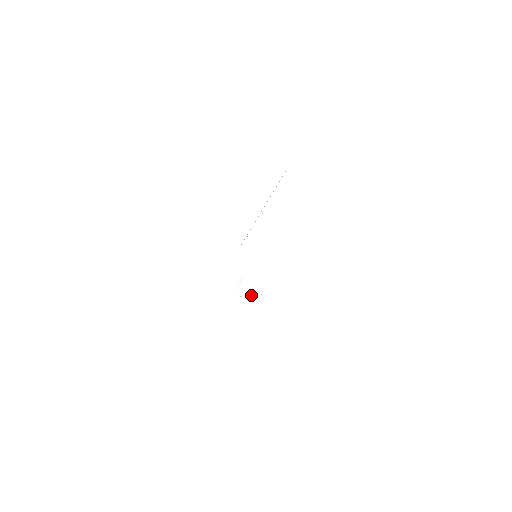
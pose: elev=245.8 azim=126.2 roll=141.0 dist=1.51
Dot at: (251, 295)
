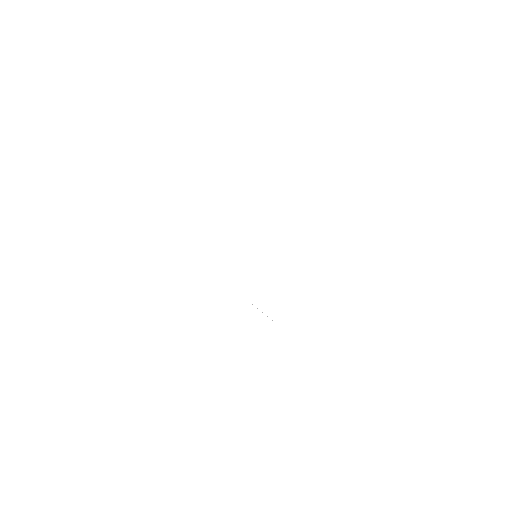
Dot at: occluded
